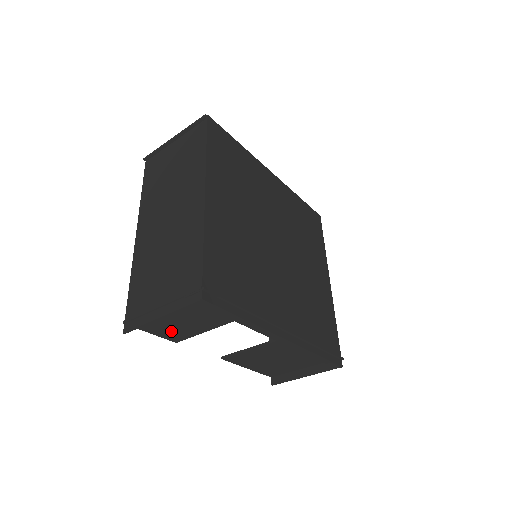
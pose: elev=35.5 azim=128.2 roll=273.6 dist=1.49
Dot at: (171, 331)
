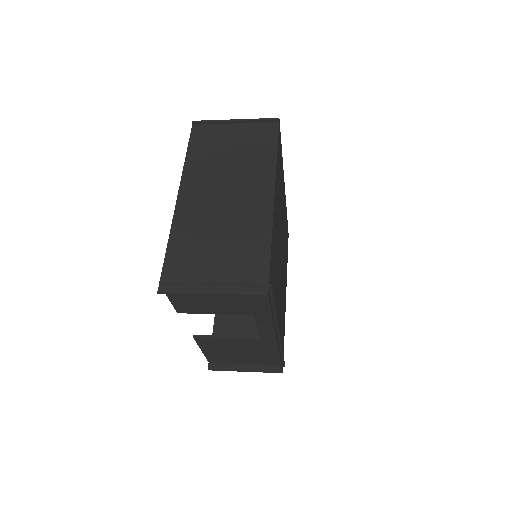
Dot at: (189, 303)
